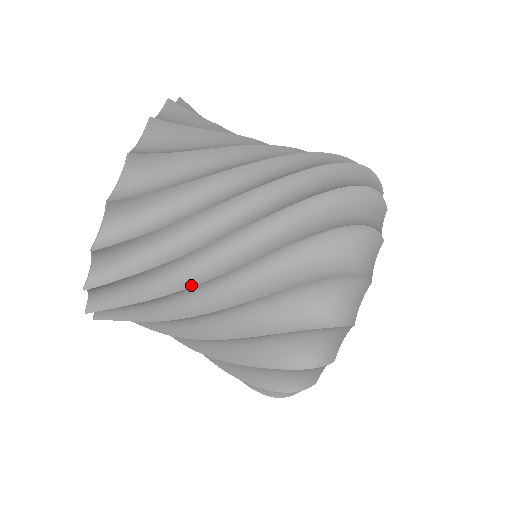
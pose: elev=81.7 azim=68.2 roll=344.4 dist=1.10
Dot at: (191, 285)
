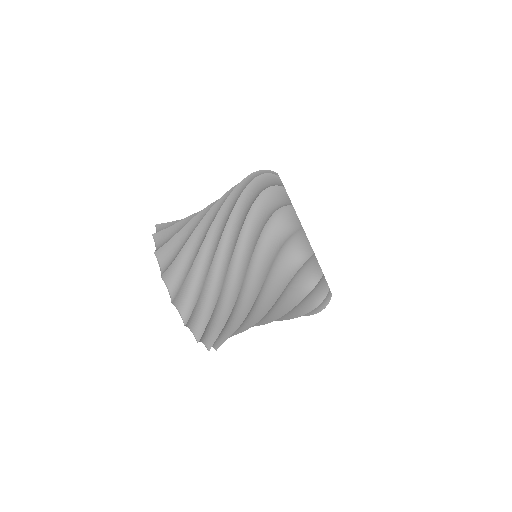
Dot at: (213, 256)
